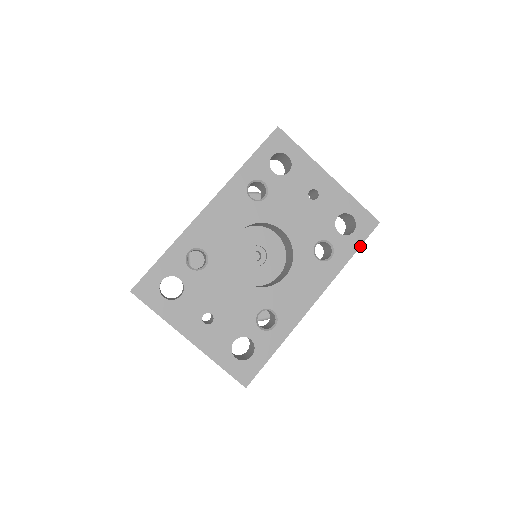
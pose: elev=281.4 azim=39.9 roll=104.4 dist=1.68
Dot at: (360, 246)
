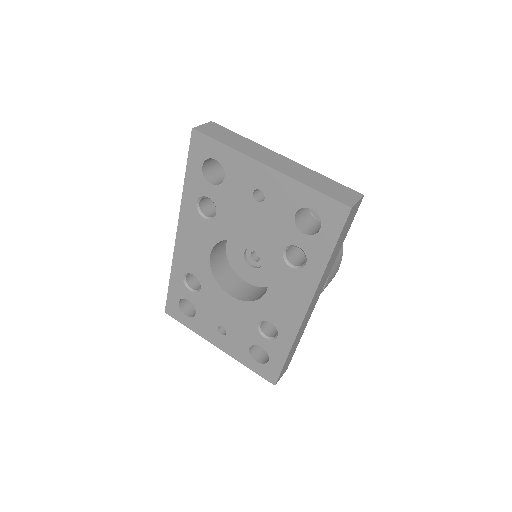
Dot at: (335, 244)
